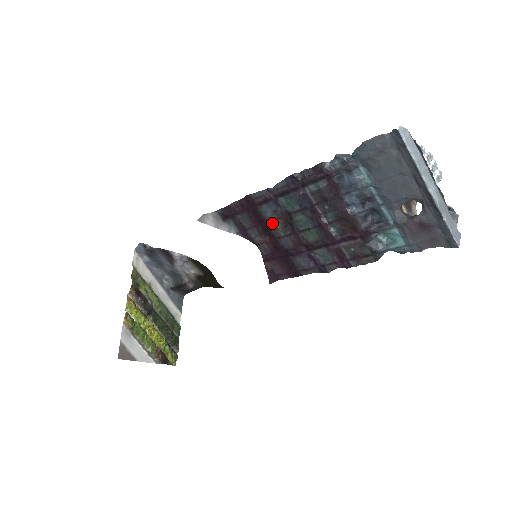
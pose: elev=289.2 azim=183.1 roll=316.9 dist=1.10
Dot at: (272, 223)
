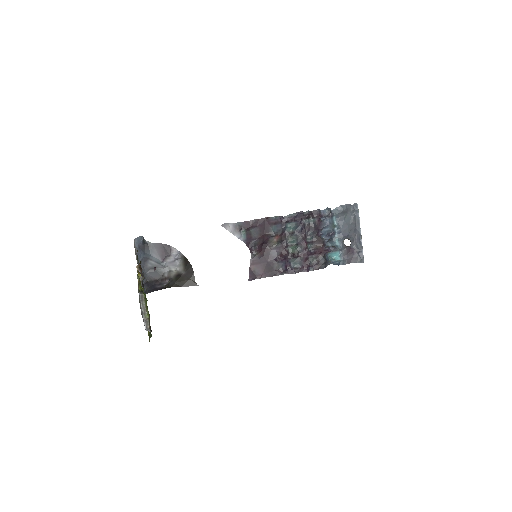
Dot at: (274, 237)
